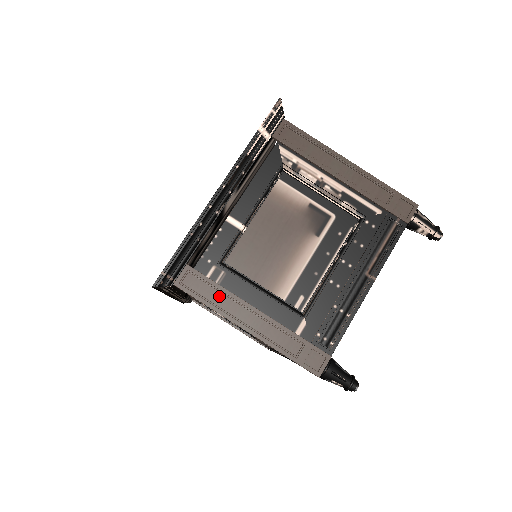
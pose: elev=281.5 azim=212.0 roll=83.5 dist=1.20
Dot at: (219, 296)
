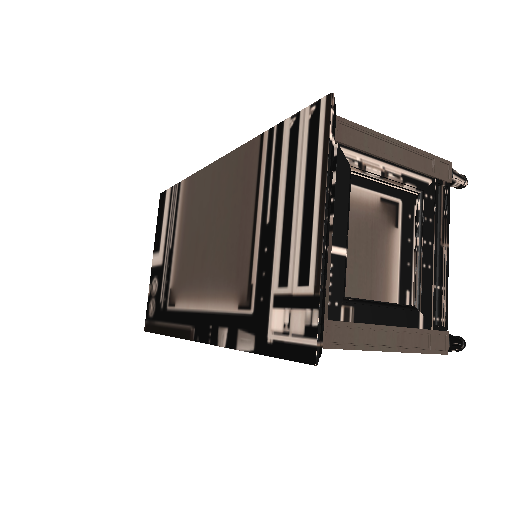
Dot at: (359, 334)
